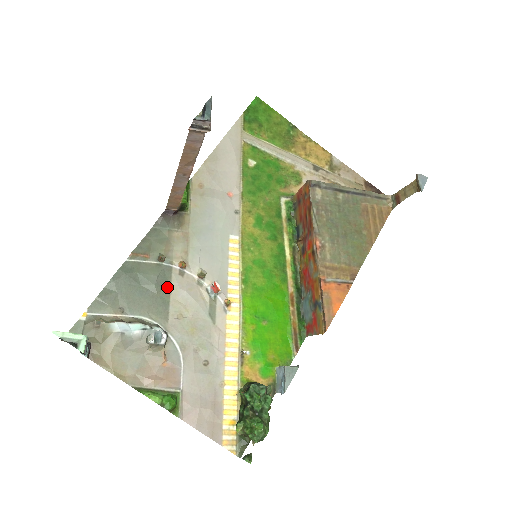
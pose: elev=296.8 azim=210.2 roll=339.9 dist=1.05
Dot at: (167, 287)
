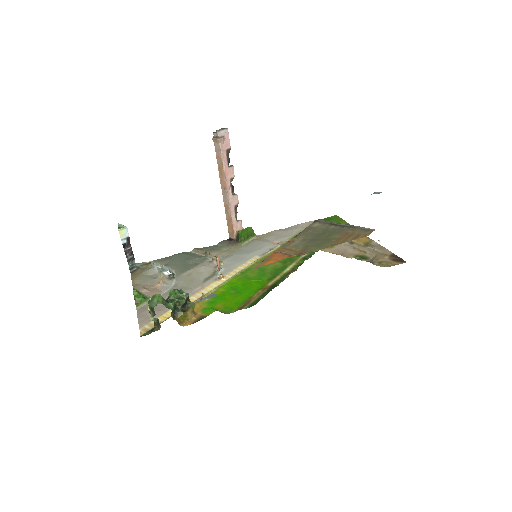
Dot at: (197, 264)
